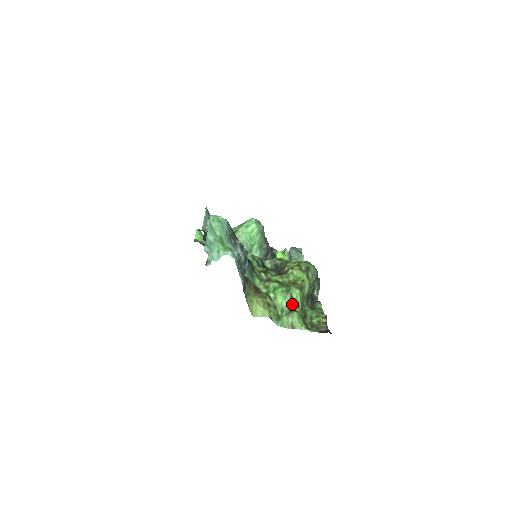
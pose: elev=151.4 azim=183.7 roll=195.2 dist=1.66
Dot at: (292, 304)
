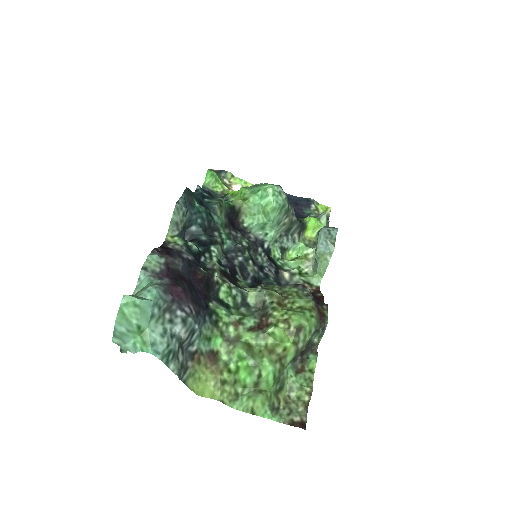
Dot at: (259, 383)
